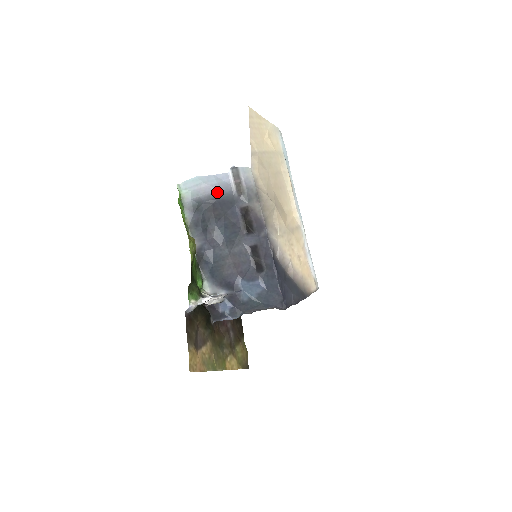
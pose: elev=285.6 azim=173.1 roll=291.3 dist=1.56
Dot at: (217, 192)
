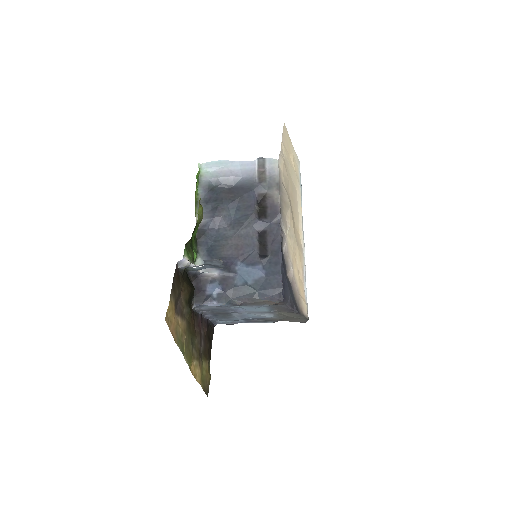
Dot at: (237, 177)
